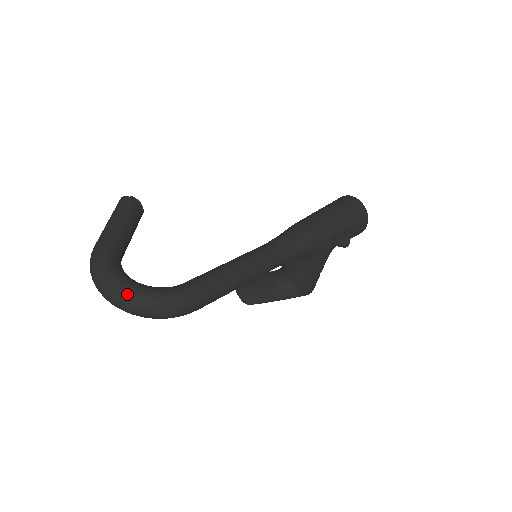
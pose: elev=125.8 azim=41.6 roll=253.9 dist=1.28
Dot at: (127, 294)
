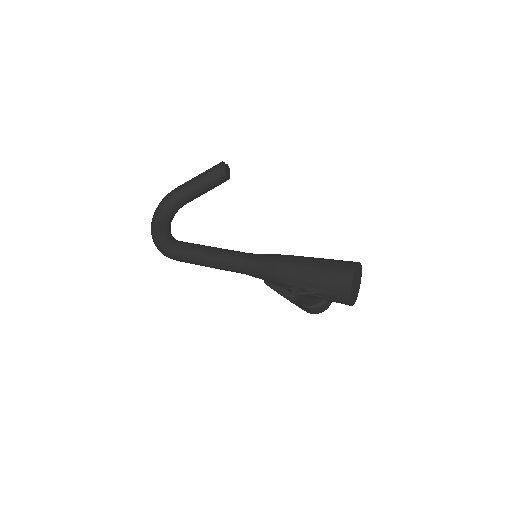
Dot at: (152, 227)
